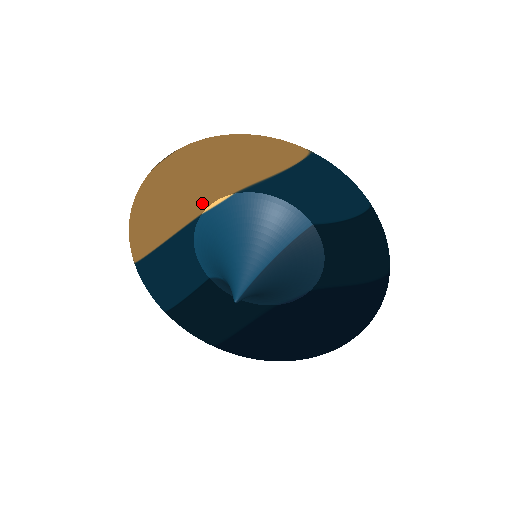
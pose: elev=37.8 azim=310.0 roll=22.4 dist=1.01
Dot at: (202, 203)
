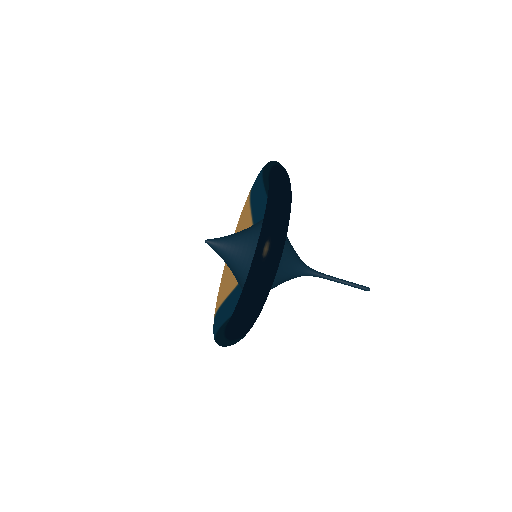
Dot at: occluded
